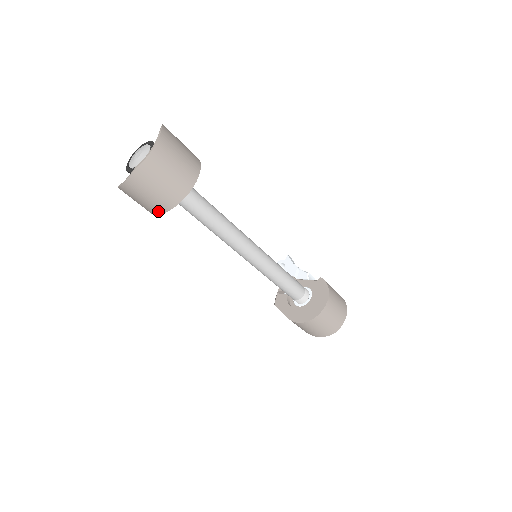
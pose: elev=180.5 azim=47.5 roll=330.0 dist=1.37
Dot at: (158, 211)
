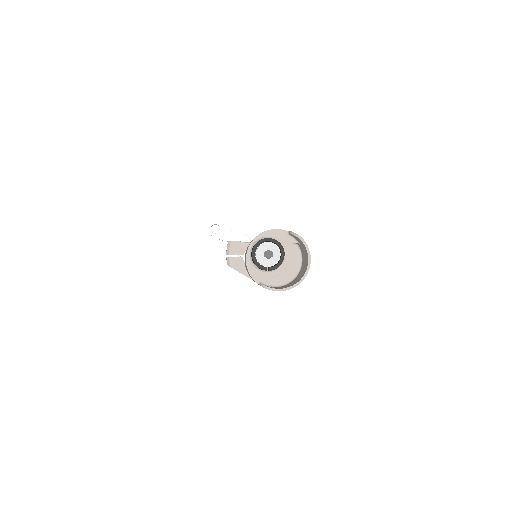
Dot at: occluded
